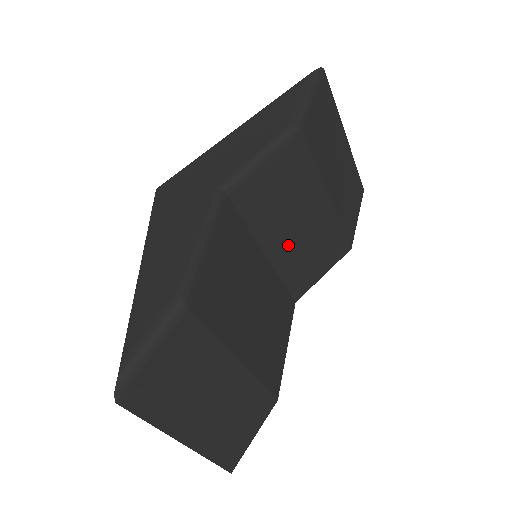
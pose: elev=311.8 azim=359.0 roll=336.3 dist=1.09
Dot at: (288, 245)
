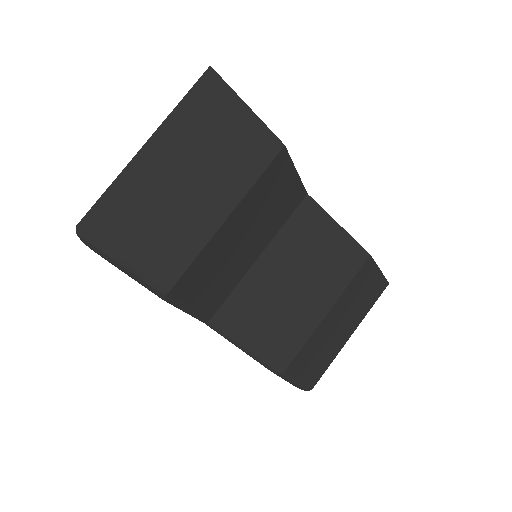
Dot at: (258, 238)
